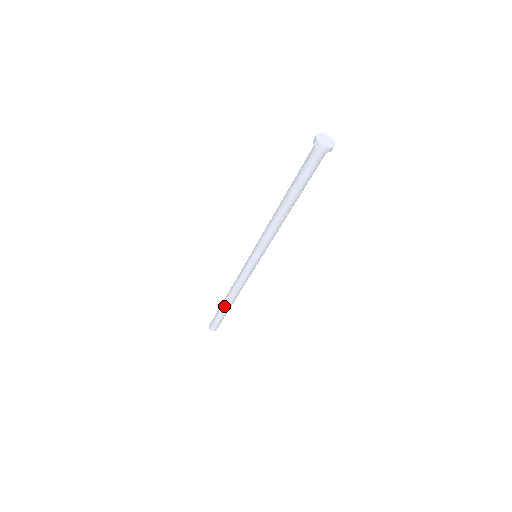
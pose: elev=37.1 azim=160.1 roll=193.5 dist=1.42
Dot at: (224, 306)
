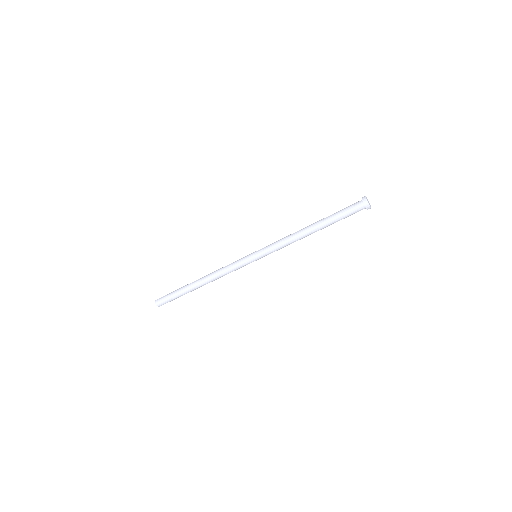
Dot at: (191, 286)
